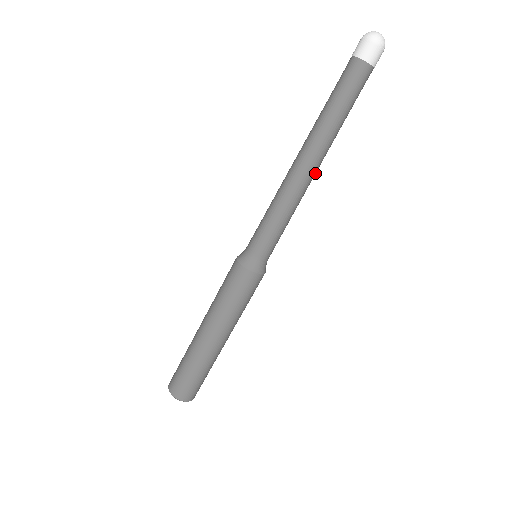
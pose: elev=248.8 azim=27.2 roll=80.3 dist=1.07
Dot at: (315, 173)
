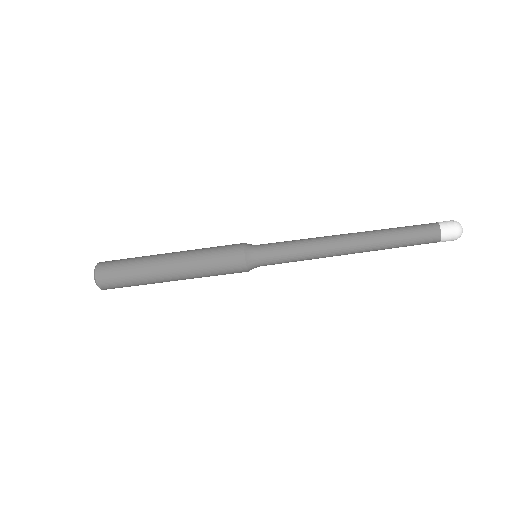
Dot at: (346, 254)
